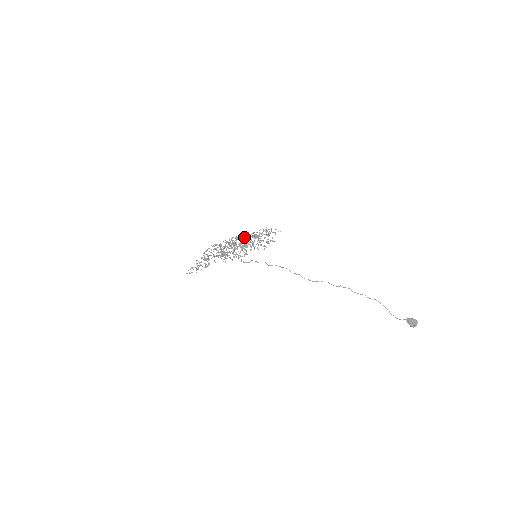
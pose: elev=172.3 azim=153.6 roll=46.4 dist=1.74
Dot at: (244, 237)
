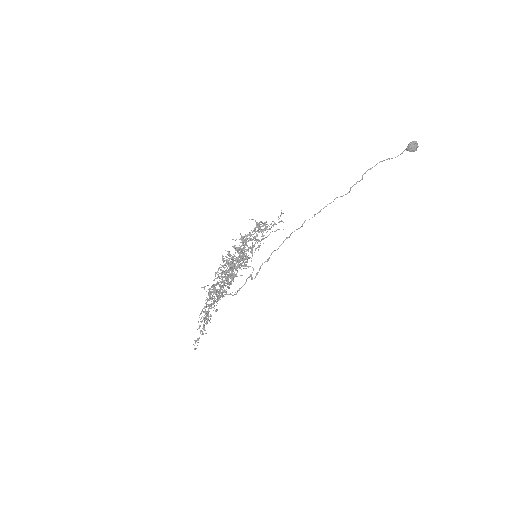
Dot at: (242, 260)
